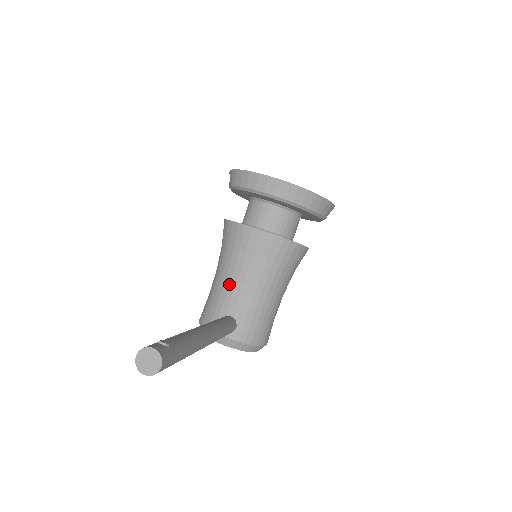
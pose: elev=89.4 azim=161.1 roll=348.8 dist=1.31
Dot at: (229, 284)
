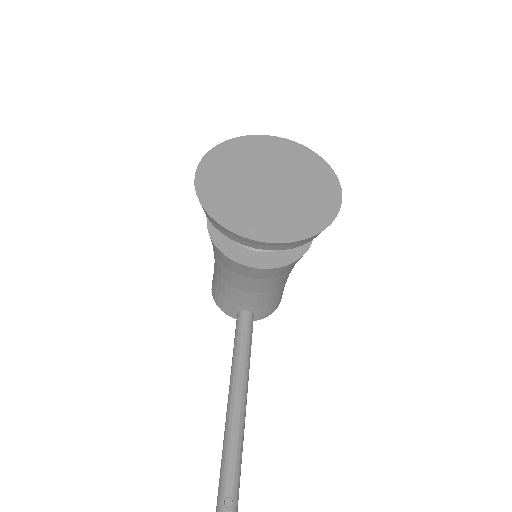
Dot at: (236, 292)
